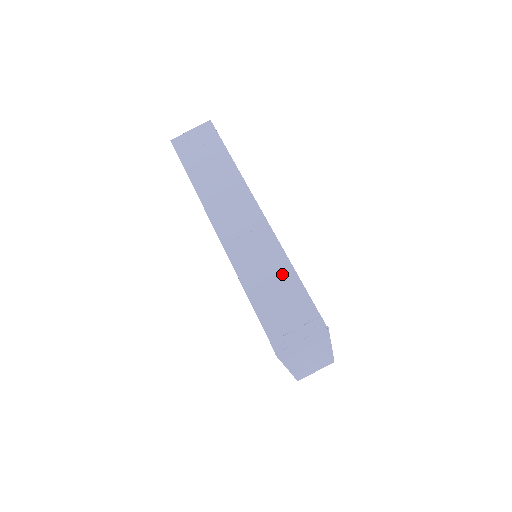
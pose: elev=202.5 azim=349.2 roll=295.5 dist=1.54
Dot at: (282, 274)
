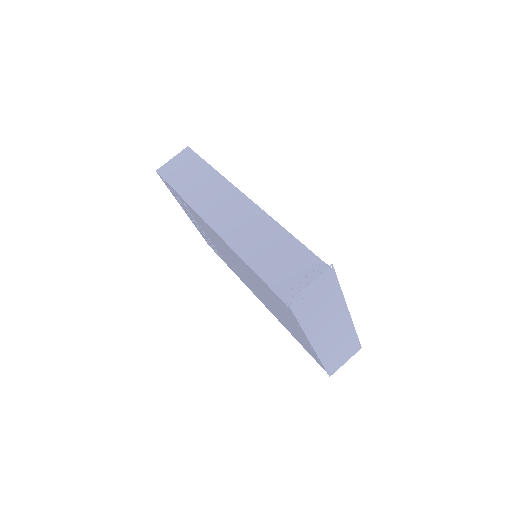
Dot at: (278, 240)
